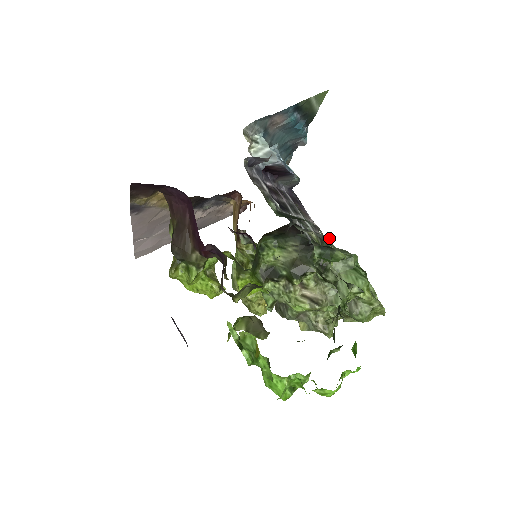
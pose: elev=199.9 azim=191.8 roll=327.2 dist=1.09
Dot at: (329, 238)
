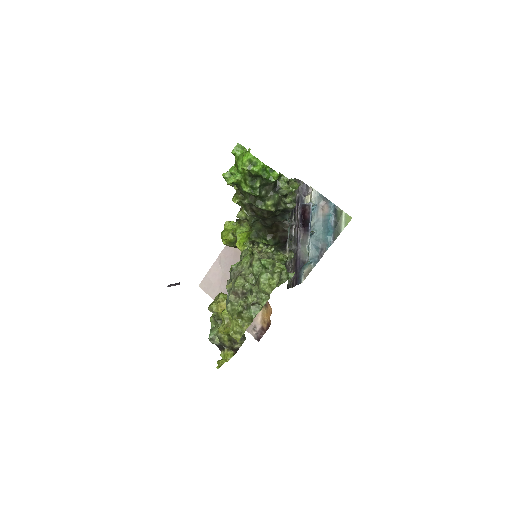
Dot at: (293, 253)
